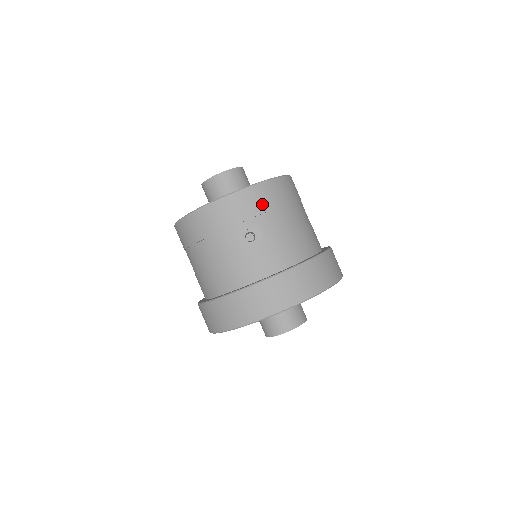
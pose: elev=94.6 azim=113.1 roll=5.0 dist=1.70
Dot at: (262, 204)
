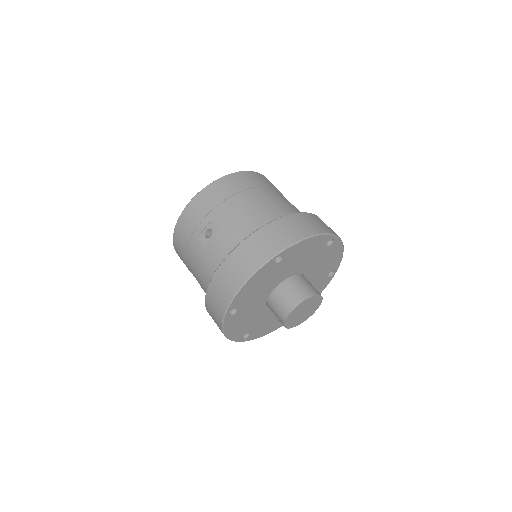
Dot at: (211, 202)
